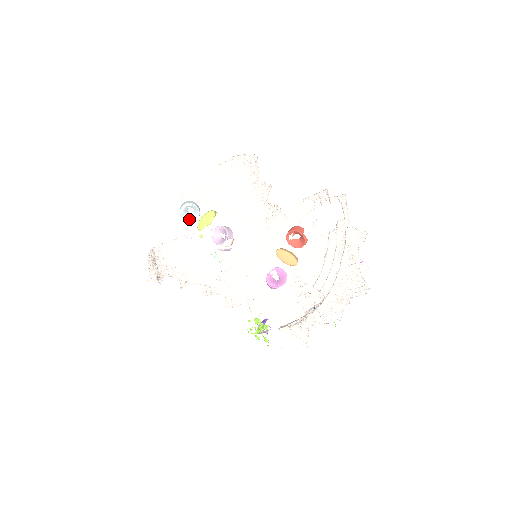
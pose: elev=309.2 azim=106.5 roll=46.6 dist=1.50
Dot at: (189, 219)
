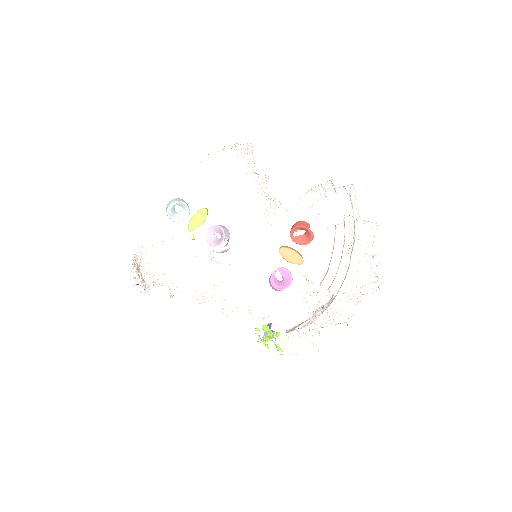
Dot at: (178, 219)
